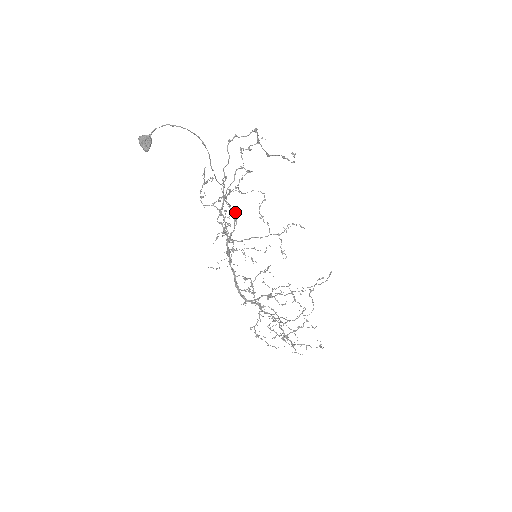
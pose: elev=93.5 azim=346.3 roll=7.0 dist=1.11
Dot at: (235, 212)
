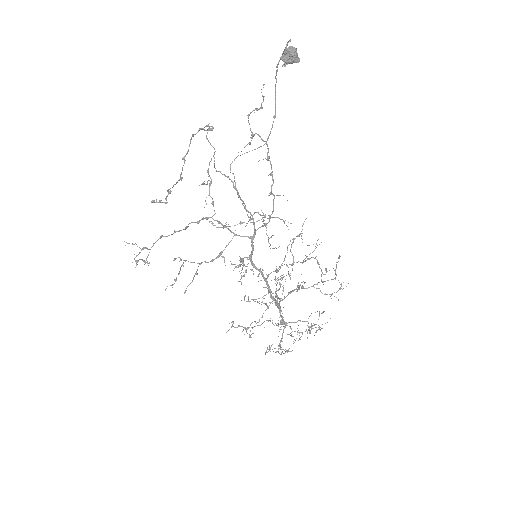
Dot at: (242, 203)
